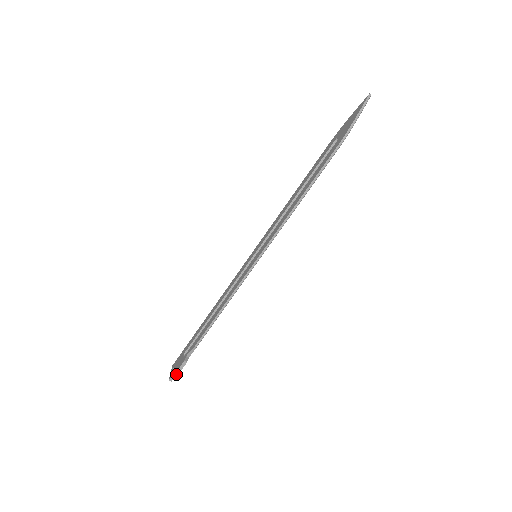
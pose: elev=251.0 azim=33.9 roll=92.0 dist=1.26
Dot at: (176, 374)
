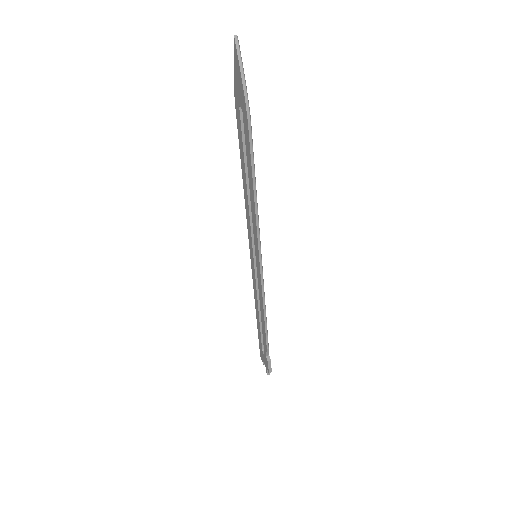
Dot at: (270, 372)
